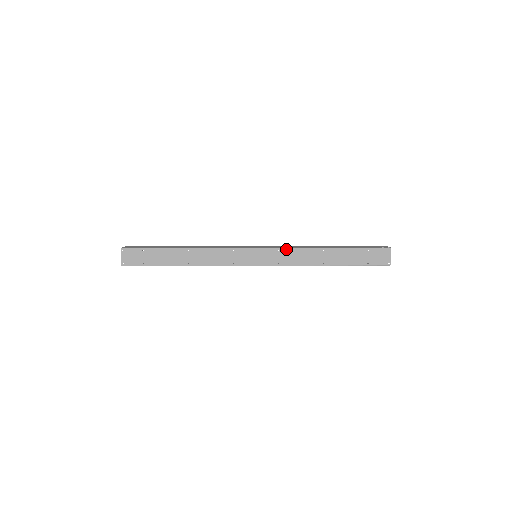
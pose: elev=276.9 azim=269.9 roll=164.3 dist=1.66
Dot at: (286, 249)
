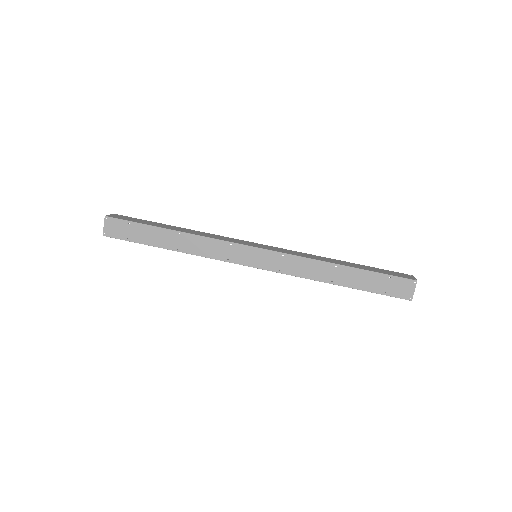
Dot at: (292, 256)
